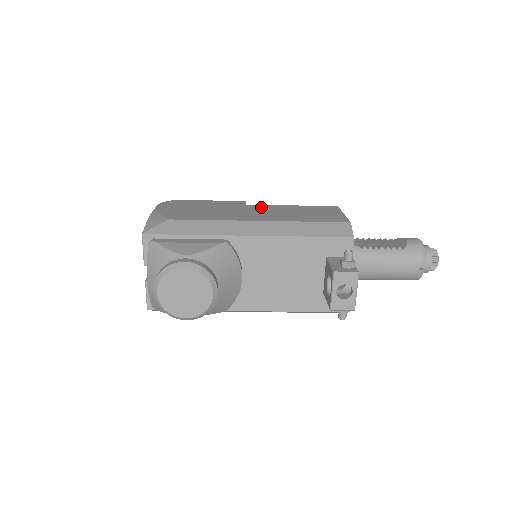
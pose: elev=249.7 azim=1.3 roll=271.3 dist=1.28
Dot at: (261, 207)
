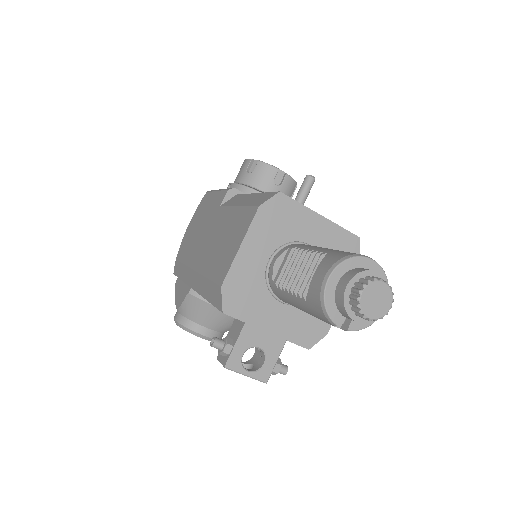
Dot at: (219, 217)
